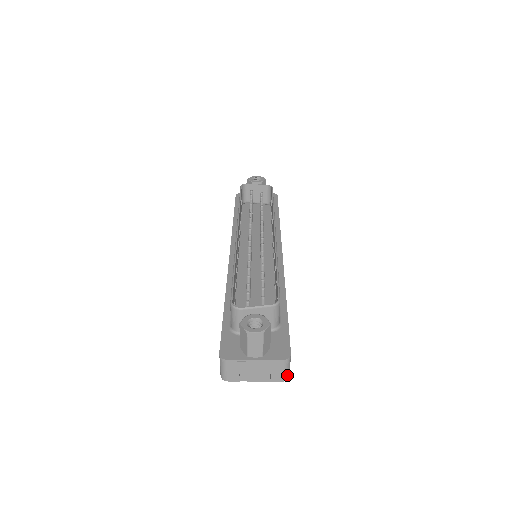
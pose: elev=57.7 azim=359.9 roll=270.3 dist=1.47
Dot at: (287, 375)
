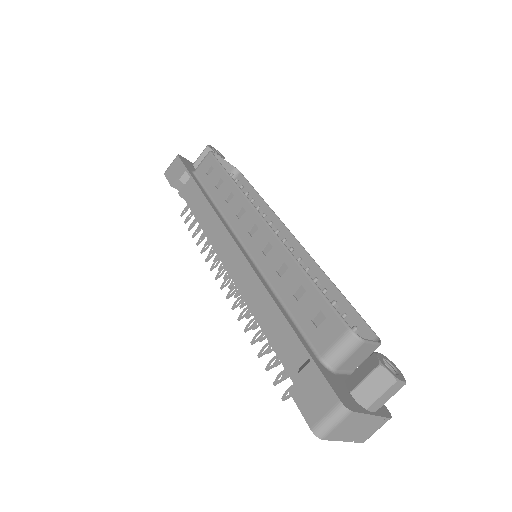
Dot at: (370, 435)
